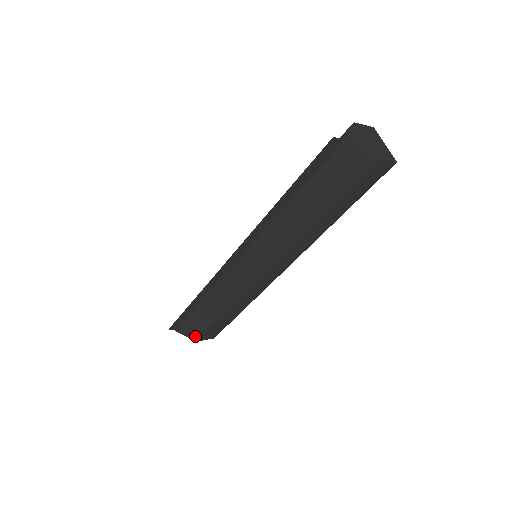
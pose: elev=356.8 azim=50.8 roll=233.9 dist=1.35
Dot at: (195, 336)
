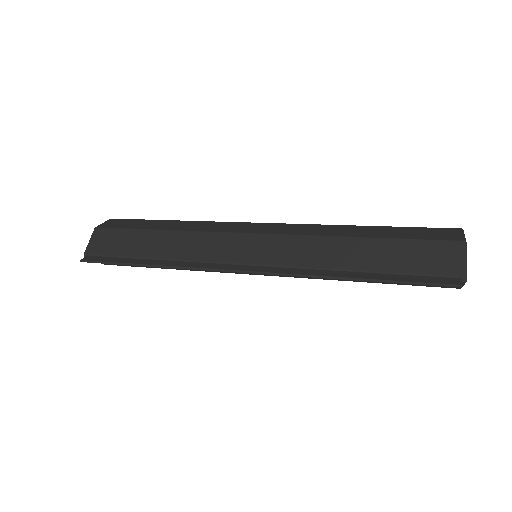
Dot at: occluded
